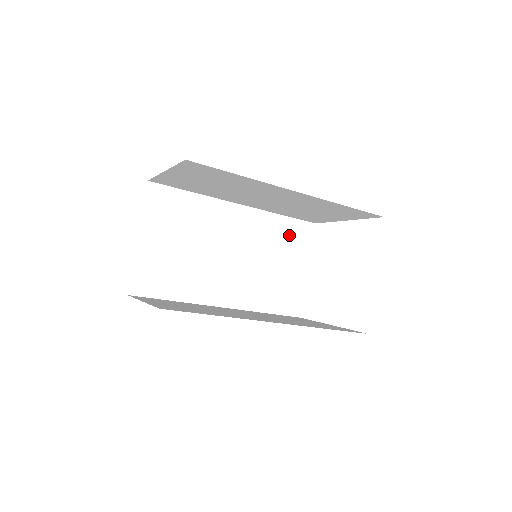
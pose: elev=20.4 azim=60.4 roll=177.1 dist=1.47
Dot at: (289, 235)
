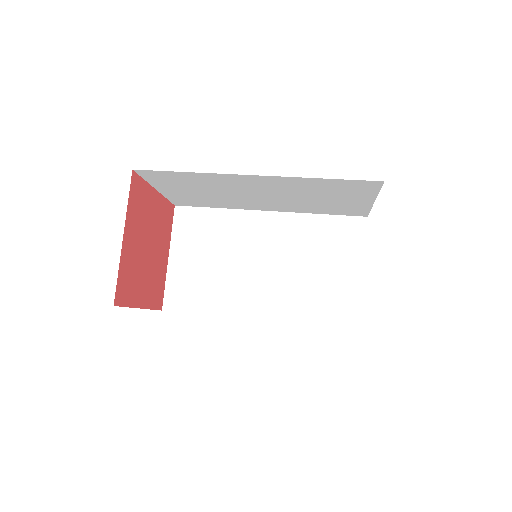
Dot at: (338, 187)
